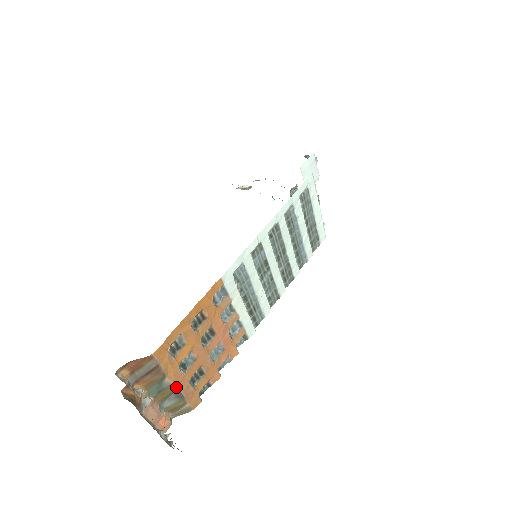
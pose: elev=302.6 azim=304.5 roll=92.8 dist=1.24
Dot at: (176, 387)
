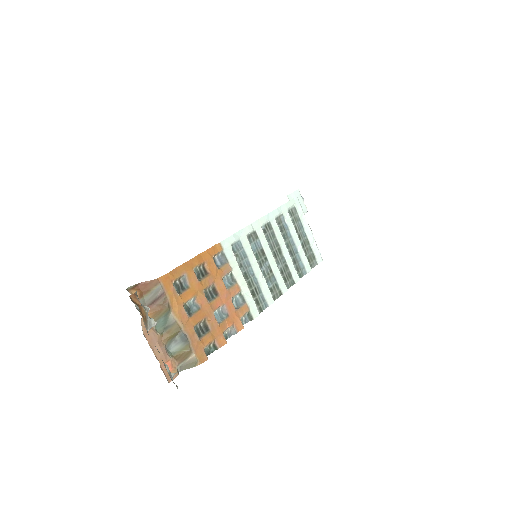
Dot at: (181, 327)
